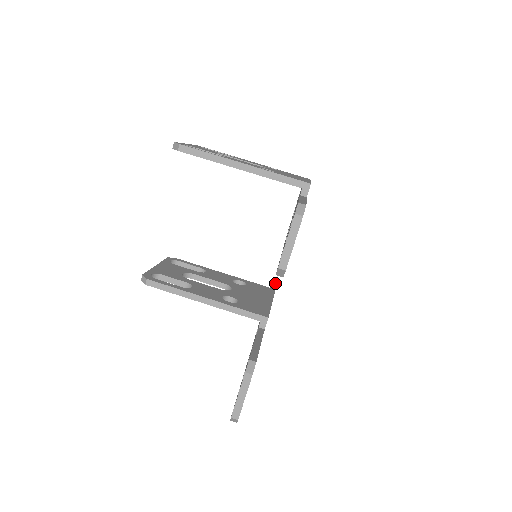
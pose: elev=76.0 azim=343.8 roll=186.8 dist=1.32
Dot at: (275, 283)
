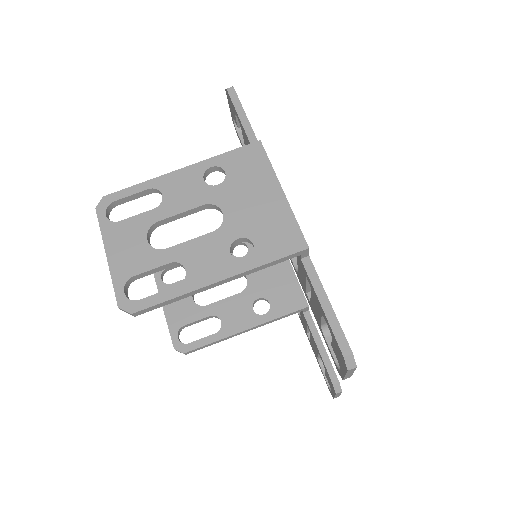
Dot at: occluded
